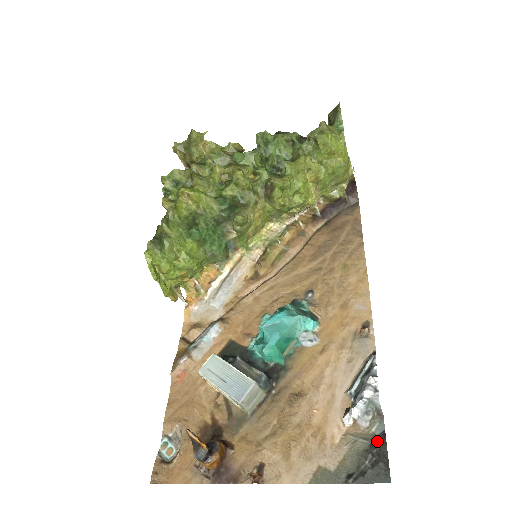
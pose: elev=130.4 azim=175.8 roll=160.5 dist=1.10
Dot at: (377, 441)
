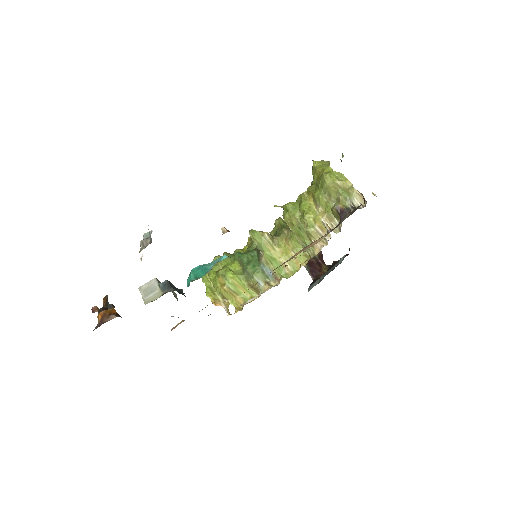
Dot at: occluded
